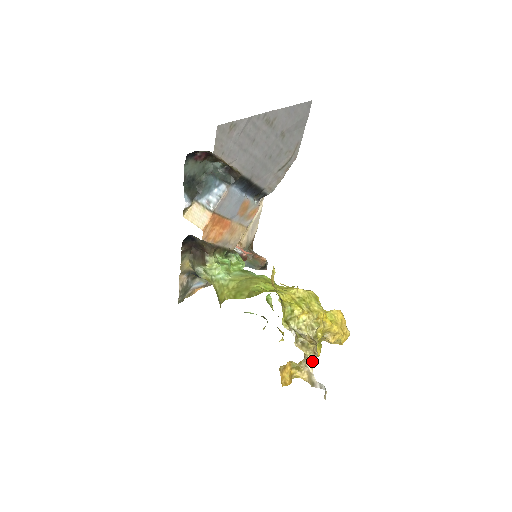
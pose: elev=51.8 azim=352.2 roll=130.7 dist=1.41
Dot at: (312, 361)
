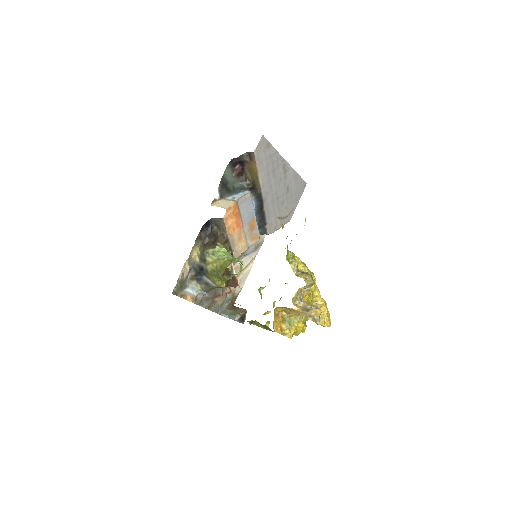
Dot at: (301, 322)
